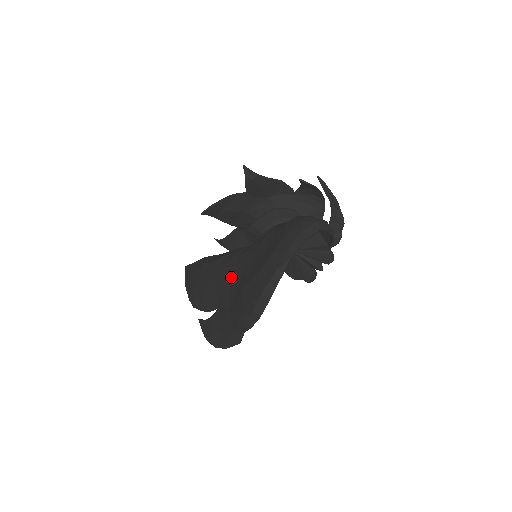
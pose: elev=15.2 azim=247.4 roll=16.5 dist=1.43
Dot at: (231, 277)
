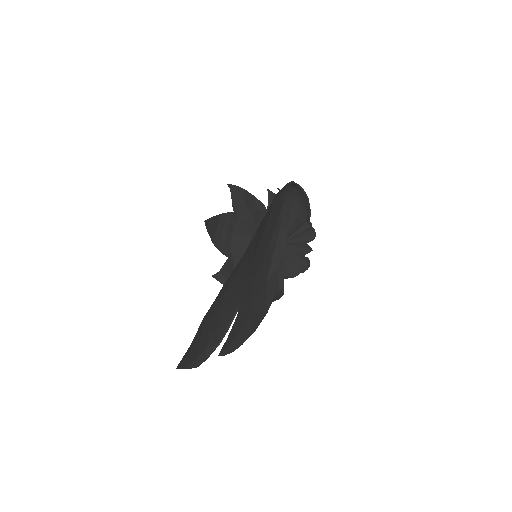
Dot at: (243, 268)
